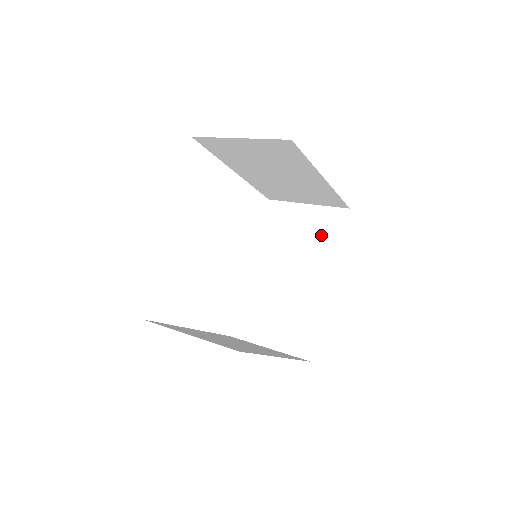
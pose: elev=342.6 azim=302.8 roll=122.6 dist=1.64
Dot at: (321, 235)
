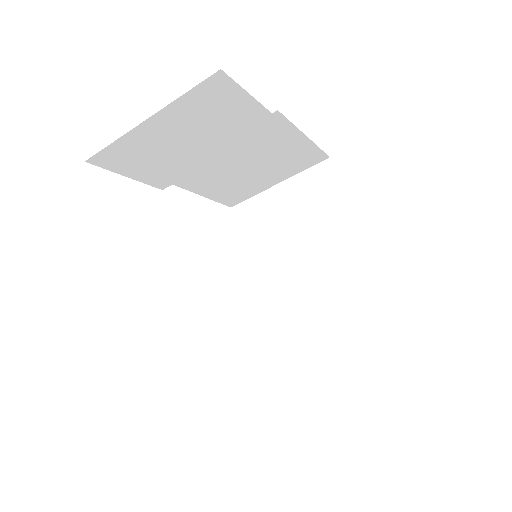
Dot at: occluded
